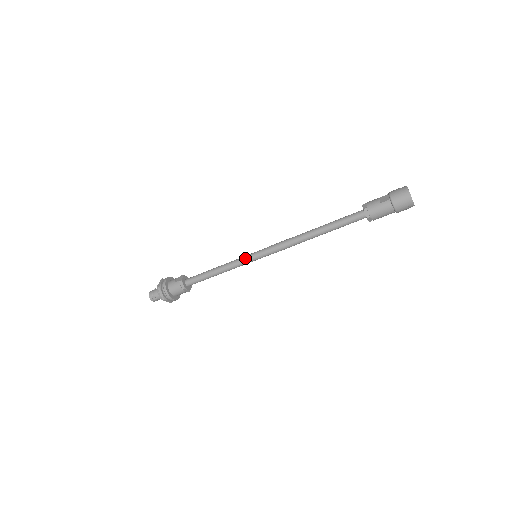
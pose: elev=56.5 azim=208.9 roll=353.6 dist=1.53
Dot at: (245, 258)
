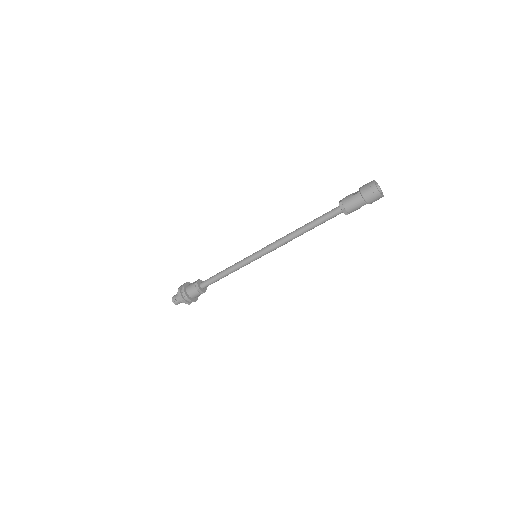
Dot at: (247, 258)
